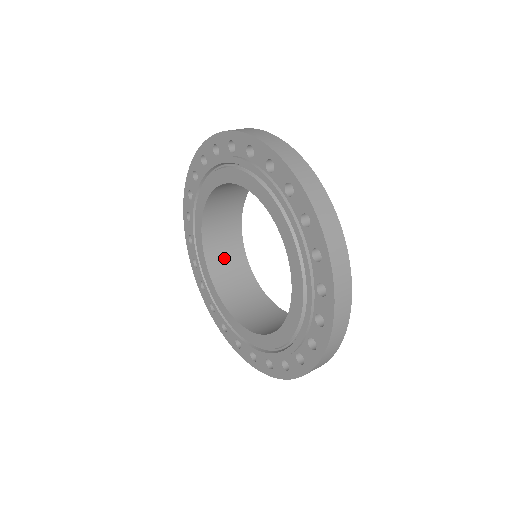
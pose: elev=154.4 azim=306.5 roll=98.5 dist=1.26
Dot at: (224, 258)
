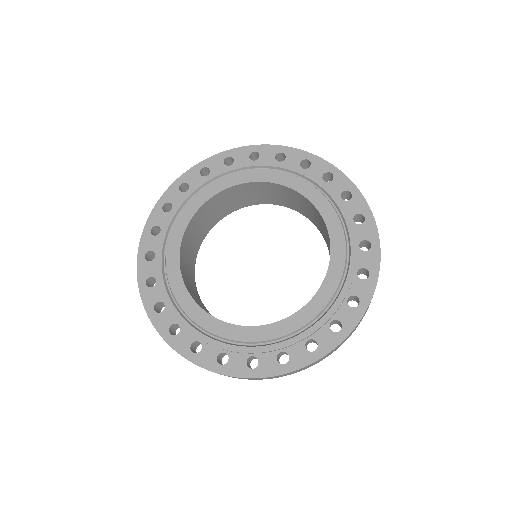
Dot at: (197, 228)
